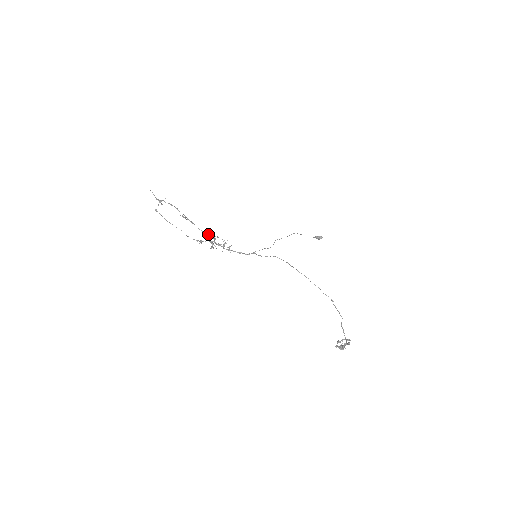
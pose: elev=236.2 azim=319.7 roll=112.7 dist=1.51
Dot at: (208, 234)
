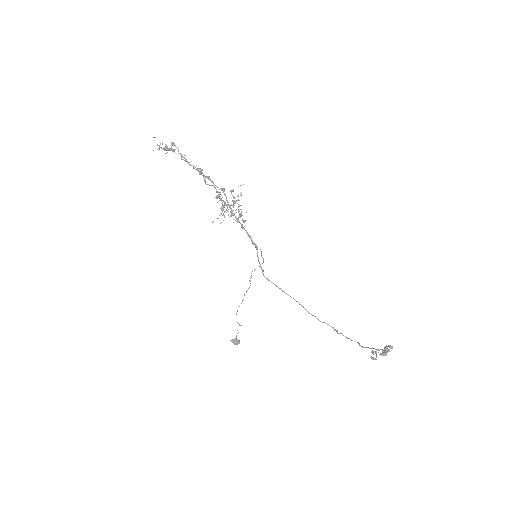
Dot at: (233, 190)
